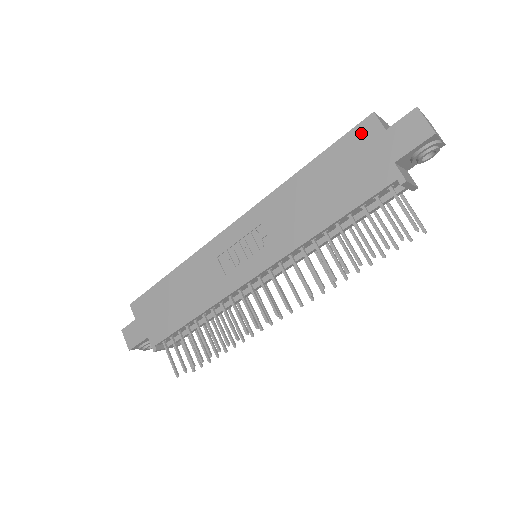
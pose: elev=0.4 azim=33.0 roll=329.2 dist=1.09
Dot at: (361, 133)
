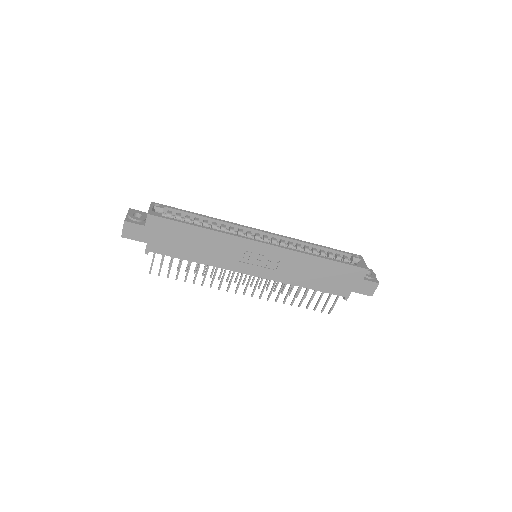
Dot at: (356, 271)
